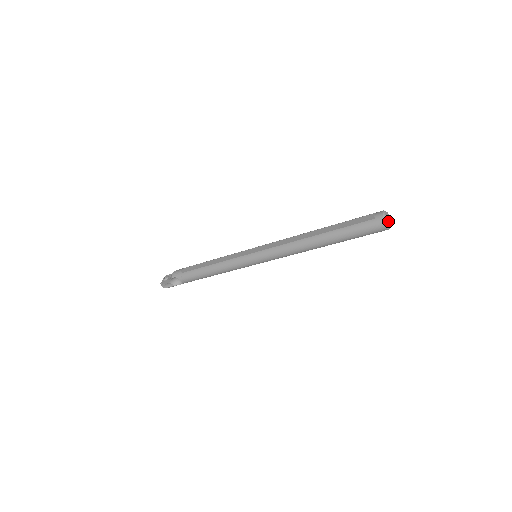
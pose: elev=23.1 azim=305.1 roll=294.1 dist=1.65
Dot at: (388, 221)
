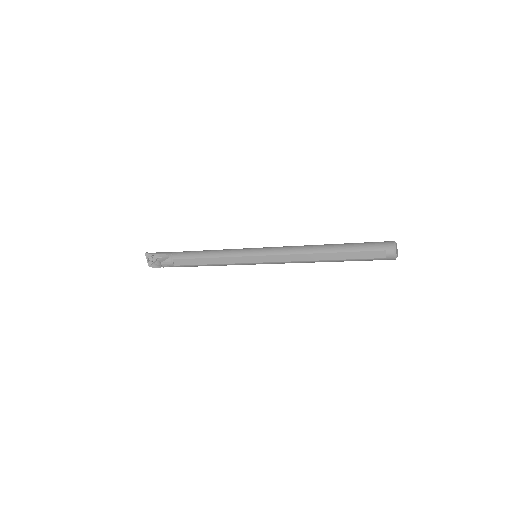
Dot at: (396, 249)
